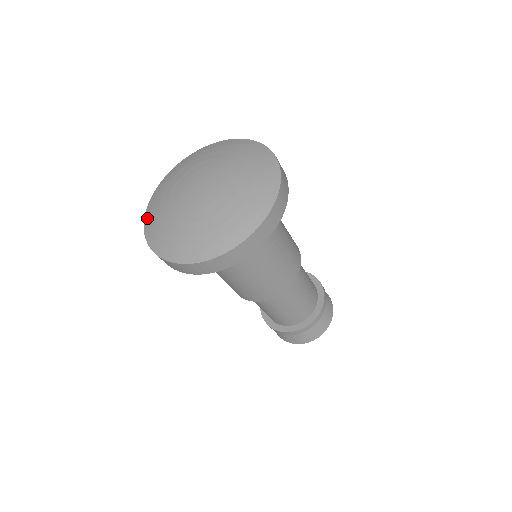
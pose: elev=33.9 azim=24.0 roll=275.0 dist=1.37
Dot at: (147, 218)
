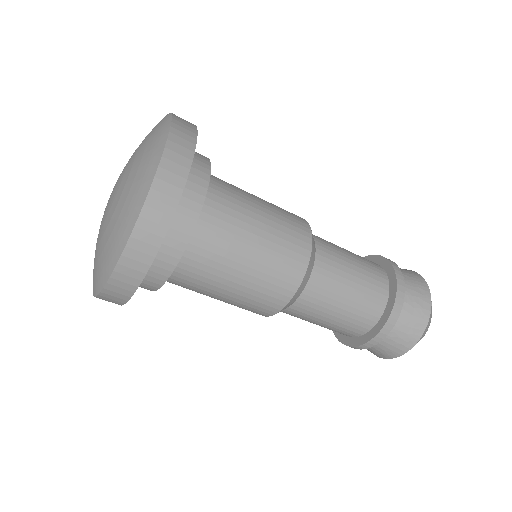
Dot at: occluded
